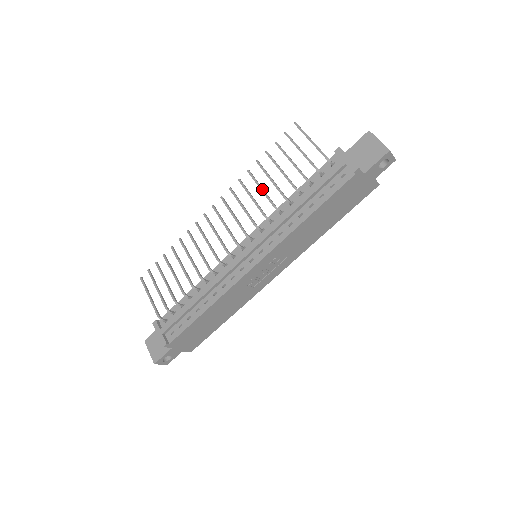
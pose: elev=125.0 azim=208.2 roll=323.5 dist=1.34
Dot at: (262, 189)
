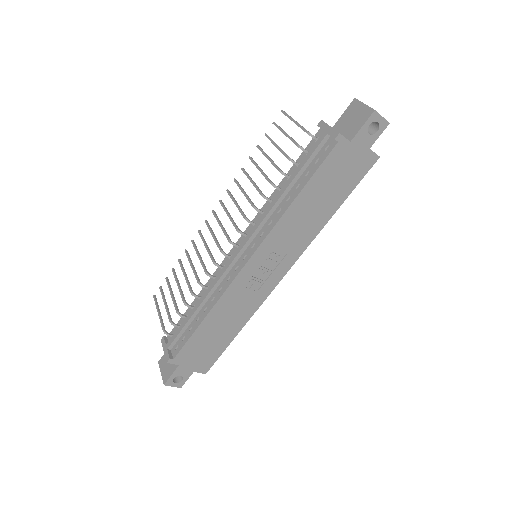
Dot at: (252, 182)
